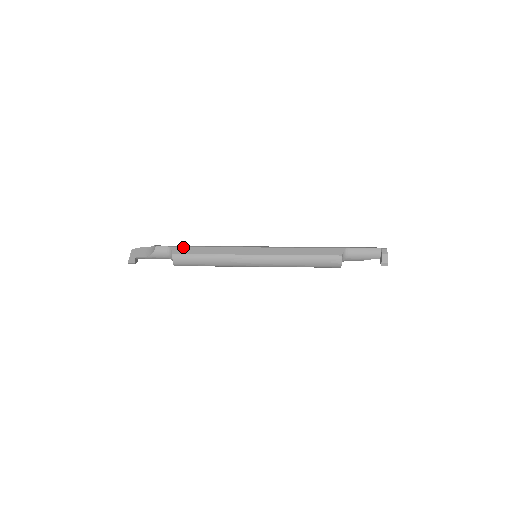
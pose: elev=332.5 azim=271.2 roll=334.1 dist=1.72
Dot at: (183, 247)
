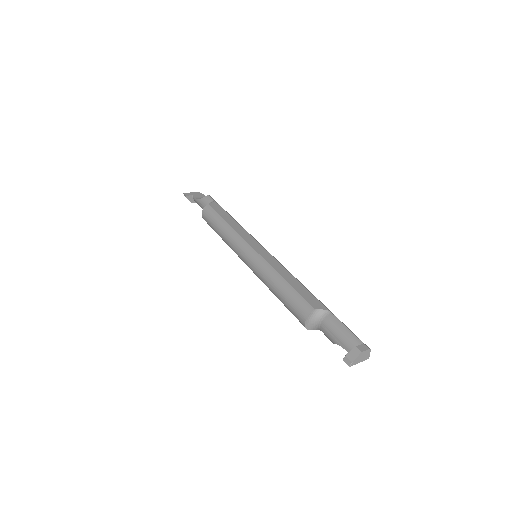
Dot at: (221, 207)
